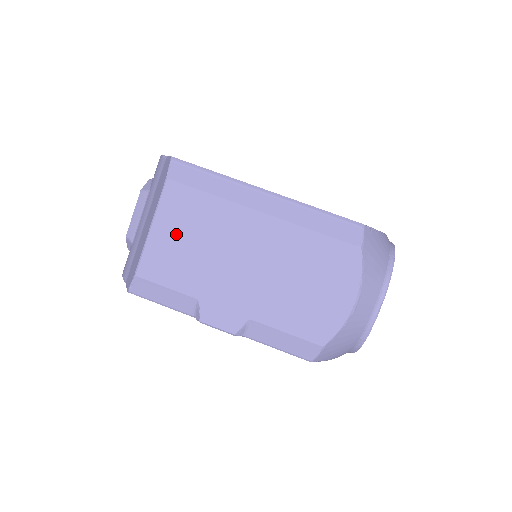
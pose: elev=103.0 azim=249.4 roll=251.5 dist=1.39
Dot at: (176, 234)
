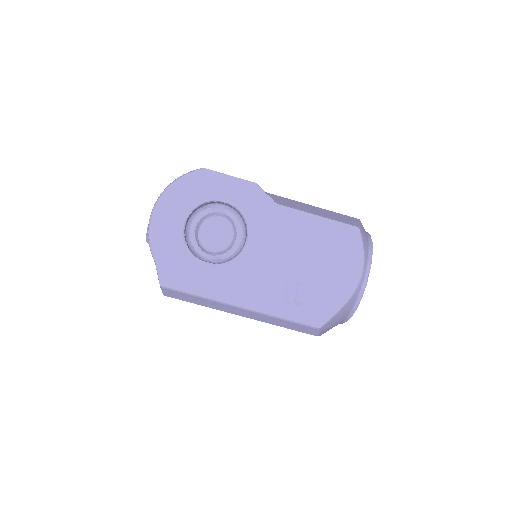
Dot at: occluded
